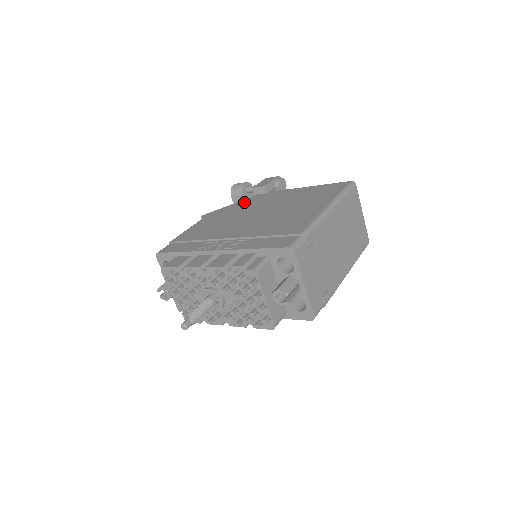
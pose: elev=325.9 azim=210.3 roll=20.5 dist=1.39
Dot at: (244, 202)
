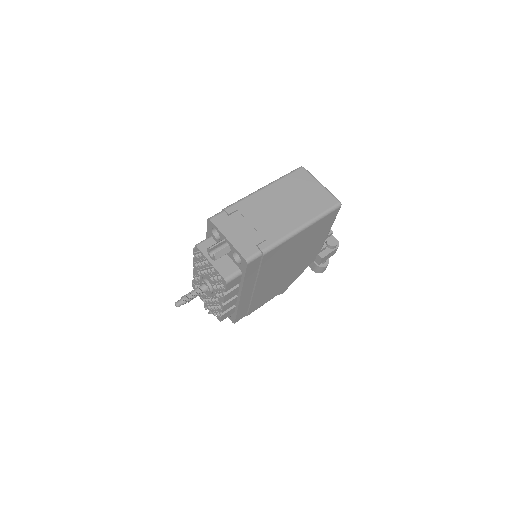
Dot at: occluded
